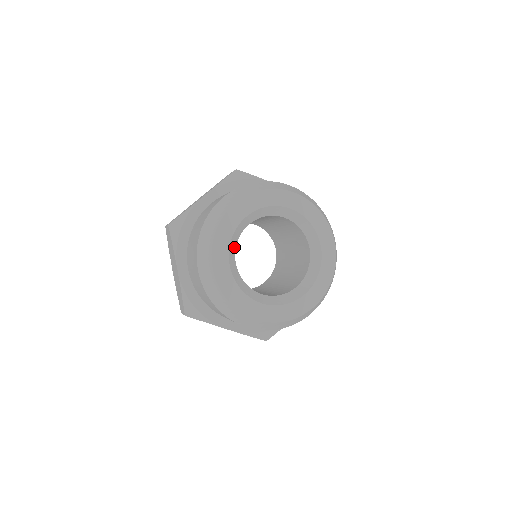
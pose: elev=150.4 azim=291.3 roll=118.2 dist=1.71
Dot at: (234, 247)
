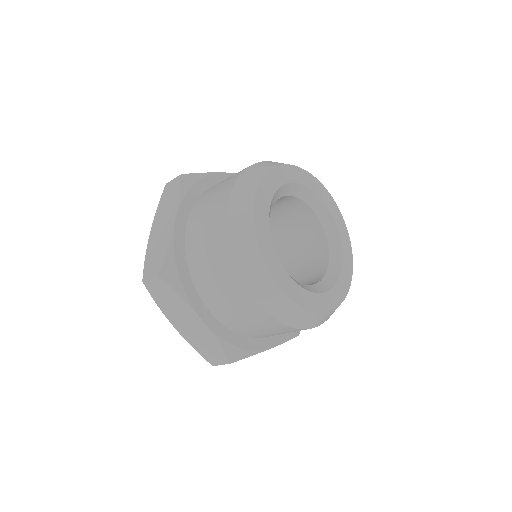
Dot at: occluded
